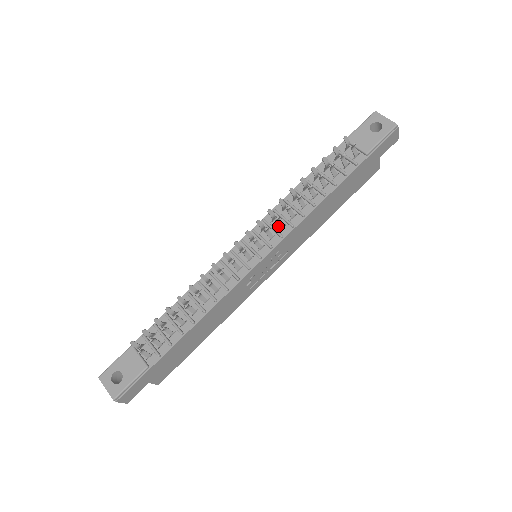
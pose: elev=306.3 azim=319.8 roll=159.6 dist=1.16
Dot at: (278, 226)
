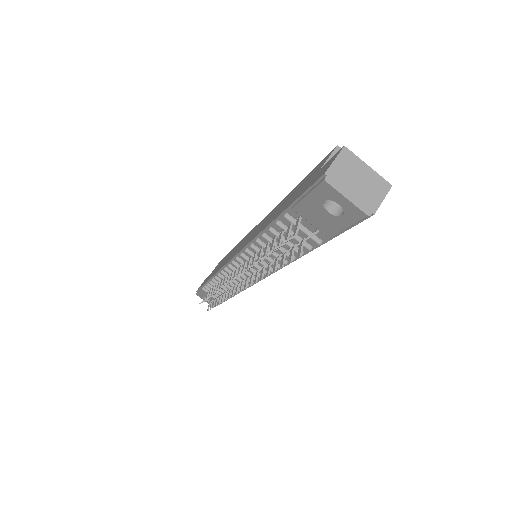
Dot at: (259, 263)
